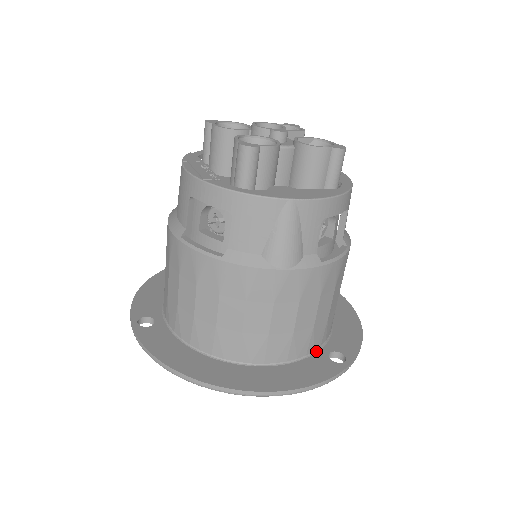
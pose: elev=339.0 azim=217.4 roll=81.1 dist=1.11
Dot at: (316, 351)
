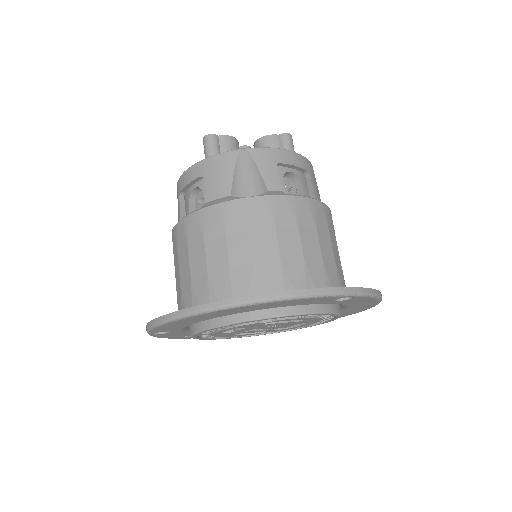
Dot at: occluded
